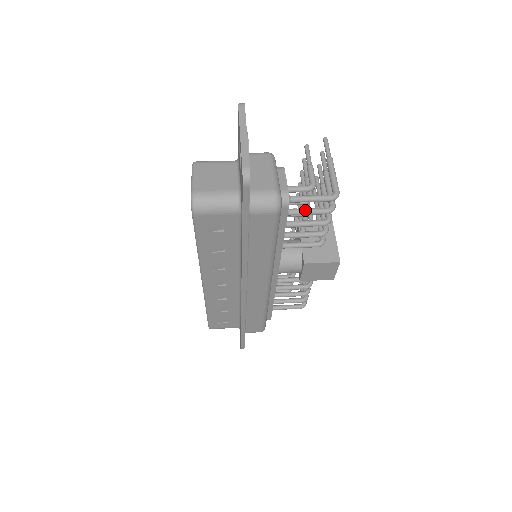
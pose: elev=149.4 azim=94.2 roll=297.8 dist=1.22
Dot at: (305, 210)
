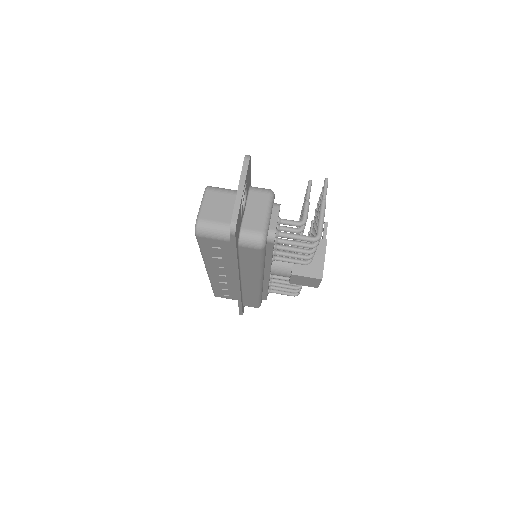
Dot at: (292, 242)
